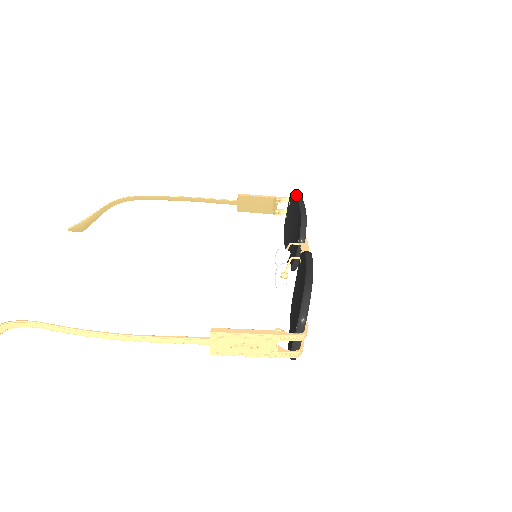
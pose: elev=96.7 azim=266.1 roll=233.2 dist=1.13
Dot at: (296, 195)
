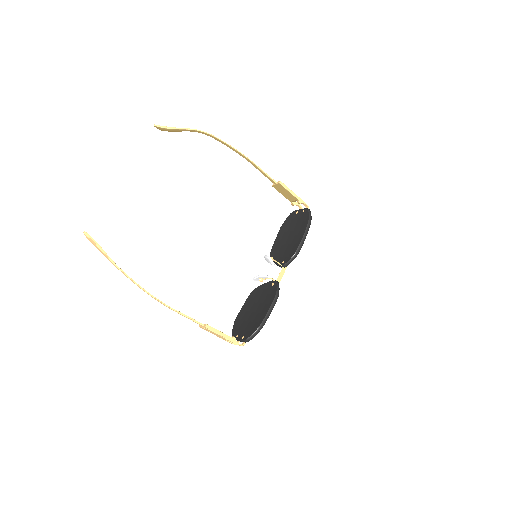
Dot at: (307, 225)
